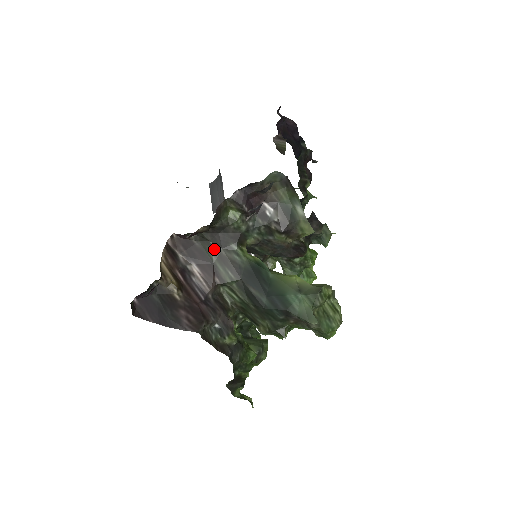
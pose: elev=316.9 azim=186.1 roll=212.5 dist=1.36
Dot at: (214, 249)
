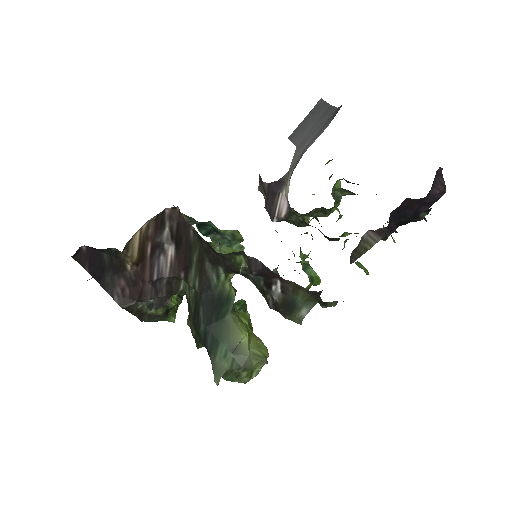
Dot at: (202, 255)
